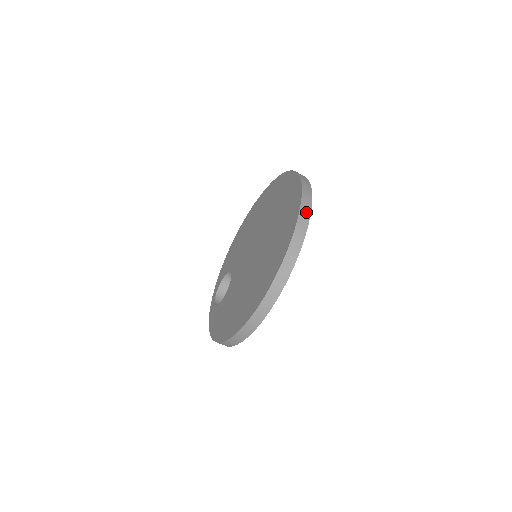
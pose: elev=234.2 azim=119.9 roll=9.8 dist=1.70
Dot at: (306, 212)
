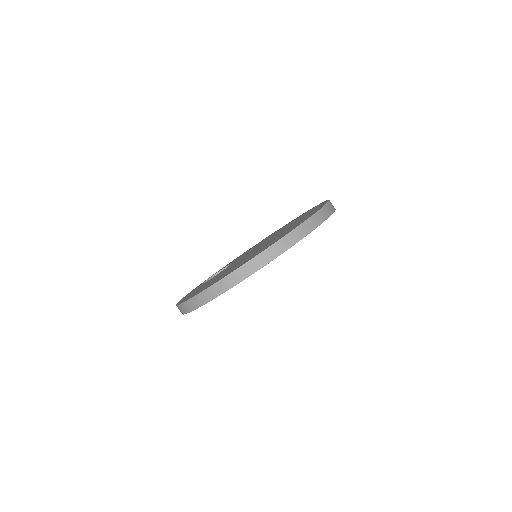
Dot at: (310, 226)
